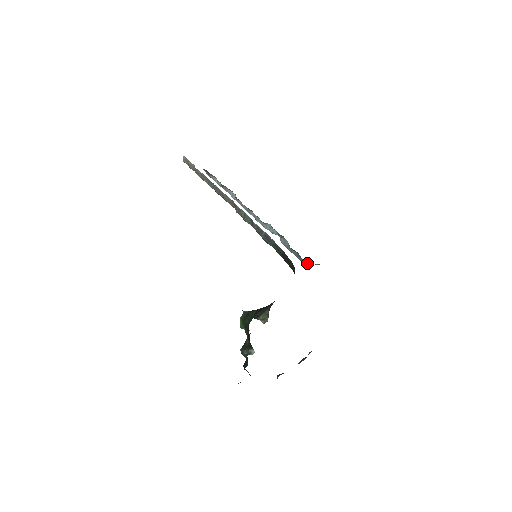
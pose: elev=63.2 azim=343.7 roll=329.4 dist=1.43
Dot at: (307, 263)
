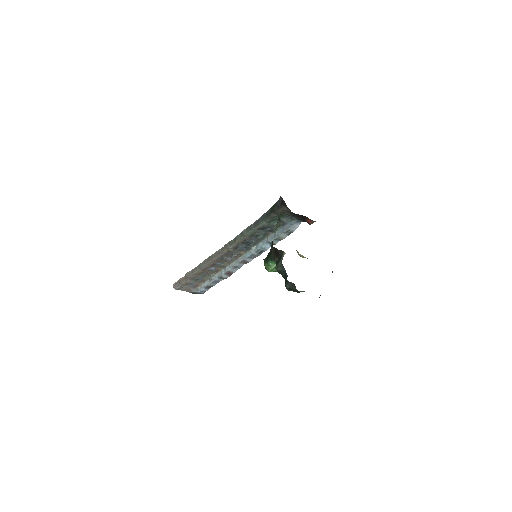
Dot at: (291, 223)
